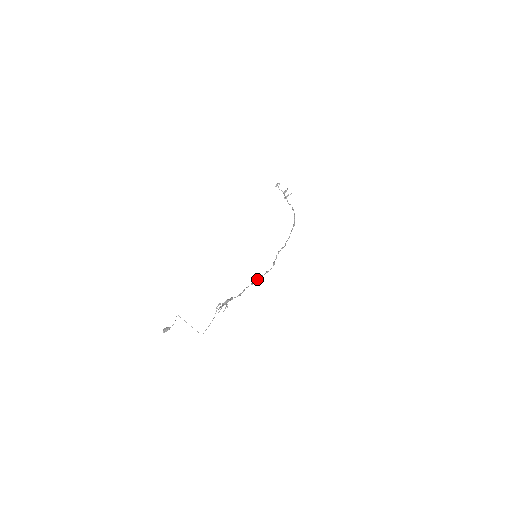
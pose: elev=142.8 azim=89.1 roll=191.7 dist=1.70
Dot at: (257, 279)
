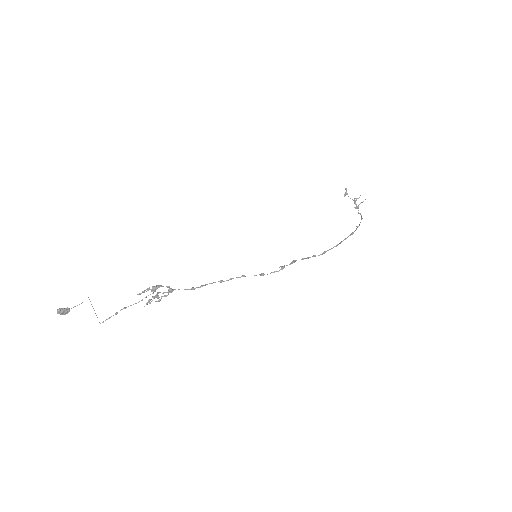
Dot at: occluded
